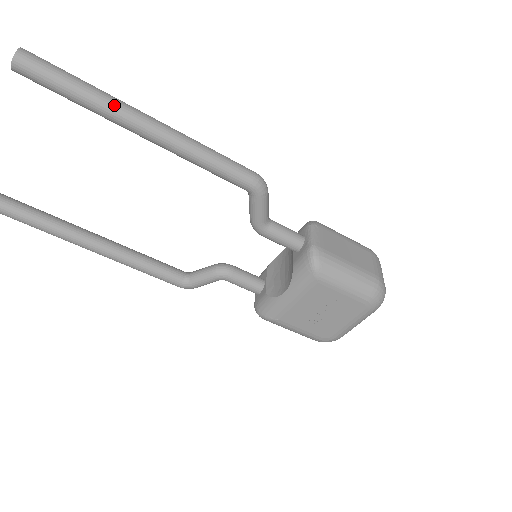
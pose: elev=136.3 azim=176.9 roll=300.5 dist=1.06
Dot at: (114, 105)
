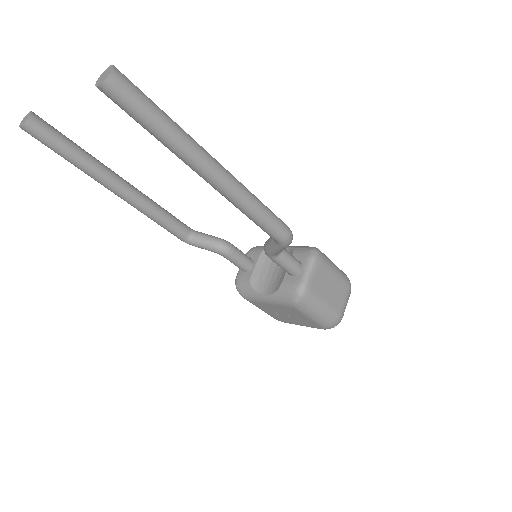
Dot at: (188, 152)
